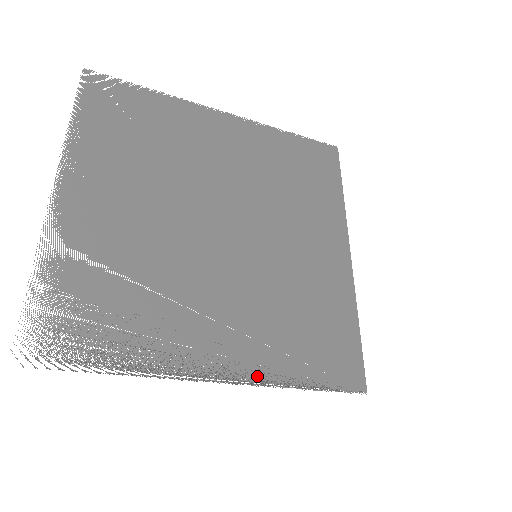
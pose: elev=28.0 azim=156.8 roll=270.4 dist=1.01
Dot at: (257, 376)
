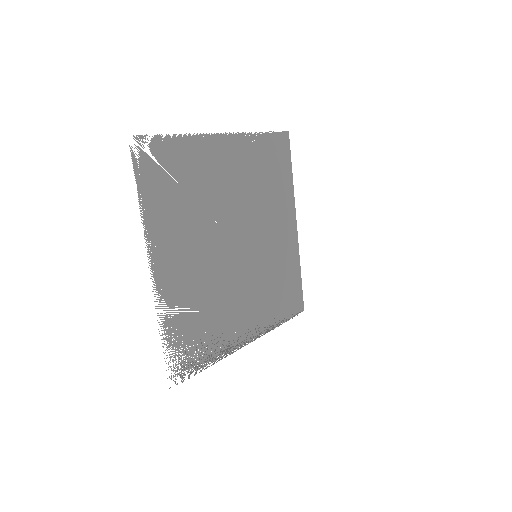
Dot at: (263, 328)
